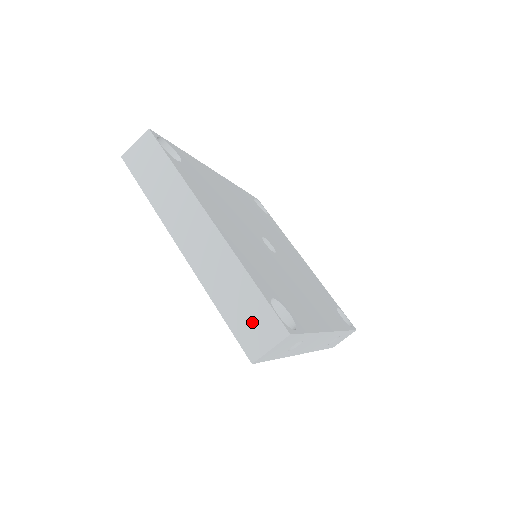
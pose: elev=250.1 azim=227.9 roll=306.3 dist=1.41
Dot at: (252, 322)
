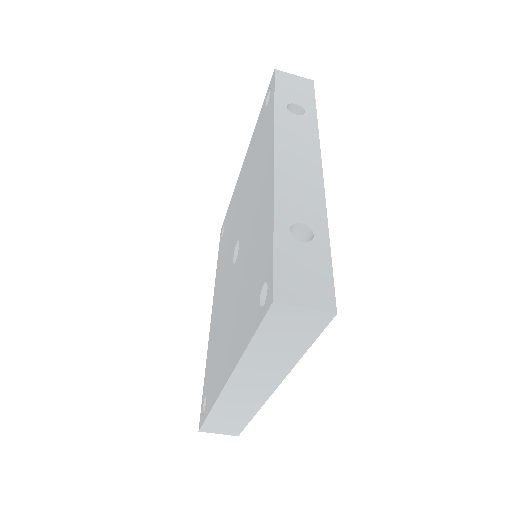
Dot at: (224, 425)
